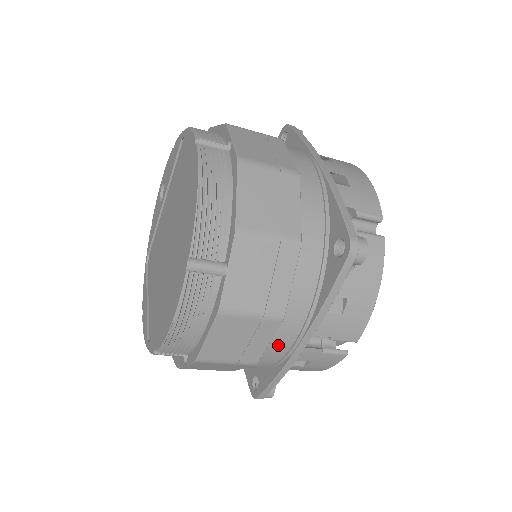
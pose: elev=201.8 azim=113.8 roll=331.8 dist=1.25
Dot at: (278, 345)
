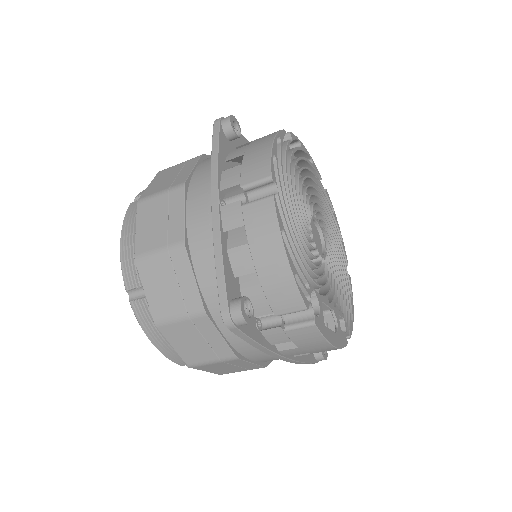
Dot at: (196, 215)
